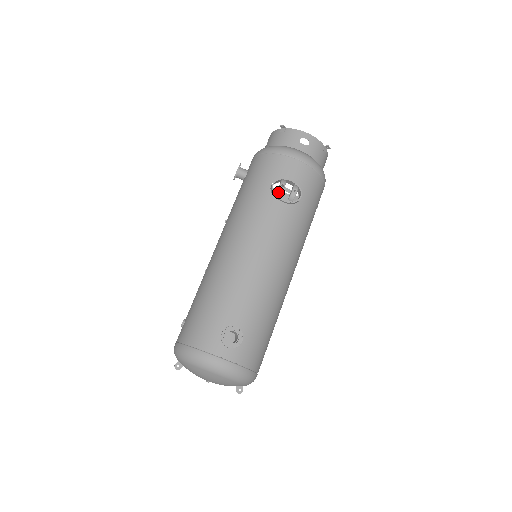
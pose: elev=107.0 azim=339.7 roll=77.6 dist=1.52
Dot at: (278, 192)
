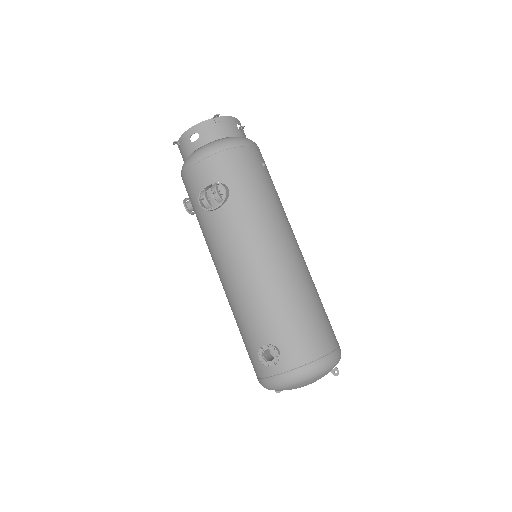
Dot at: (206, 207)
